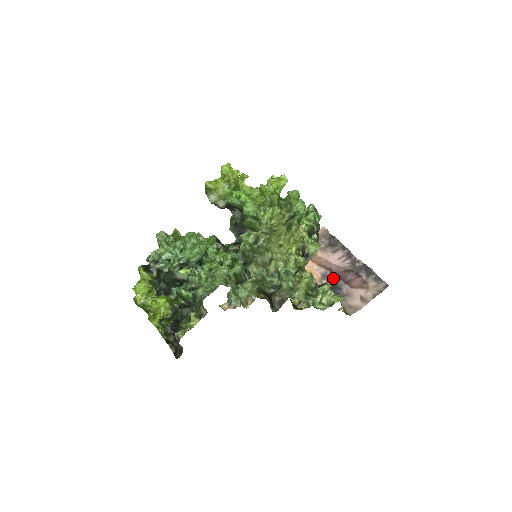
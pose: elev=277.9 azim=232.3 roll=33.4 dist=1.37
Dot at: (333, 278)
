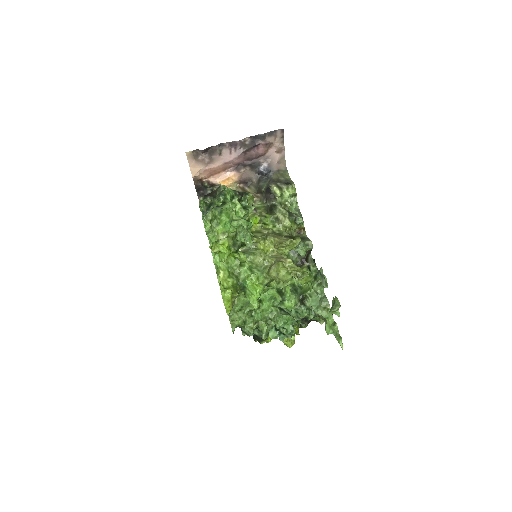
Dot at: (245, 164)
